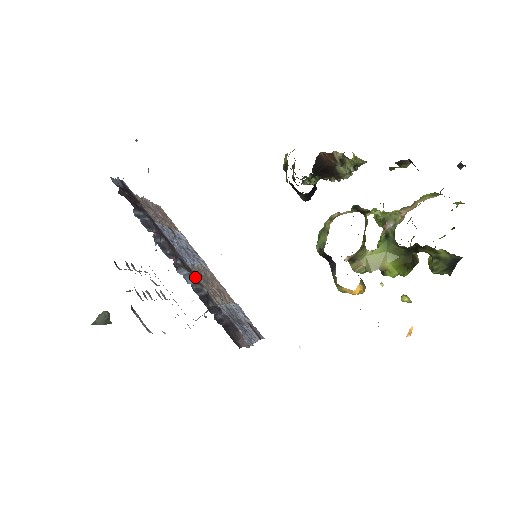
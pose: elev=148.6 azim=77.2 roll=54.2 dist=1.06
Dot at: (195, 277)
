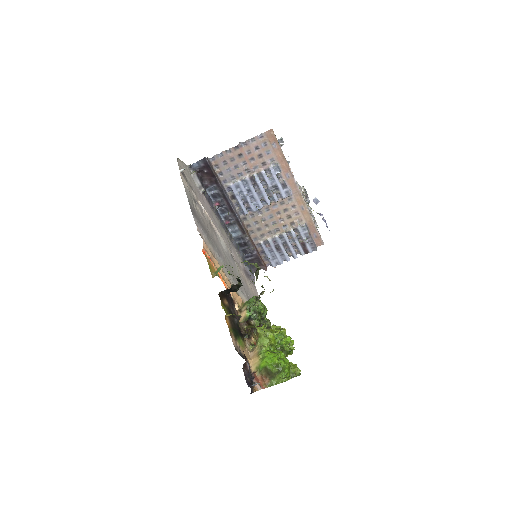
Dot at: (243, 230)
